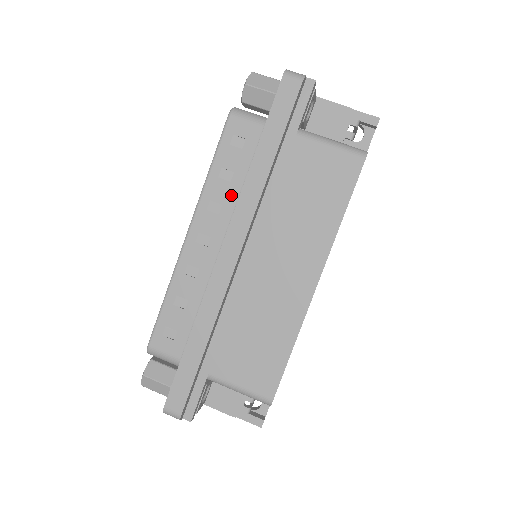
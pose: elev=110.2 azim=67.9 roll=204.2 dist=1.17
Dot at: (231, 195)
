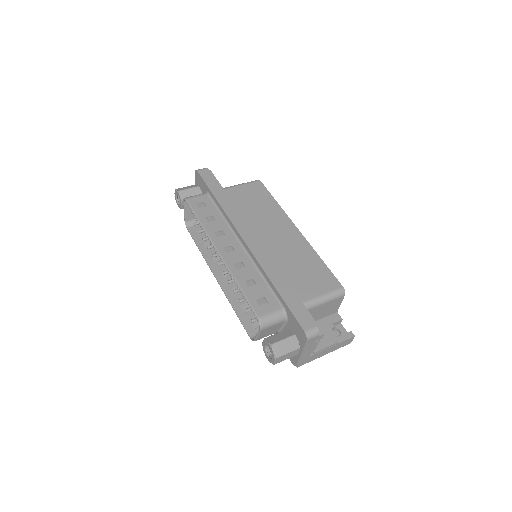
Dot at: (221, 224)
